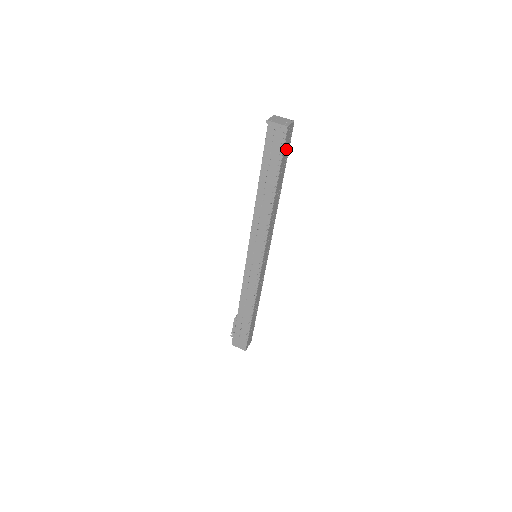
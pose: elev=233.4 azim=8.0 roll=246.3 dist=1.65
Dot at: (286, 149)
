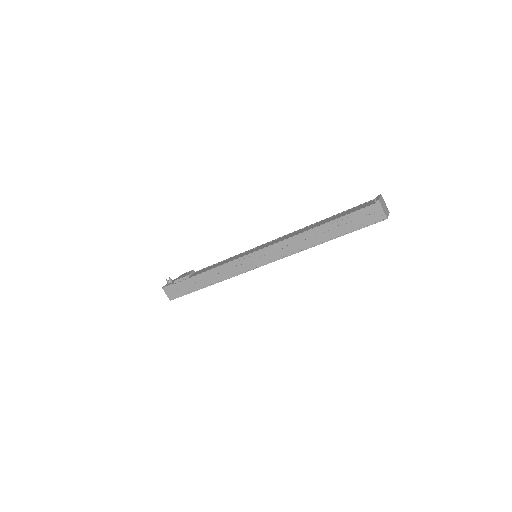
Dot at: occluded
